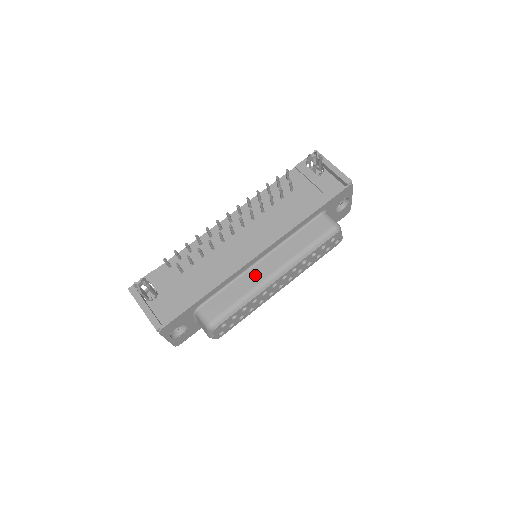
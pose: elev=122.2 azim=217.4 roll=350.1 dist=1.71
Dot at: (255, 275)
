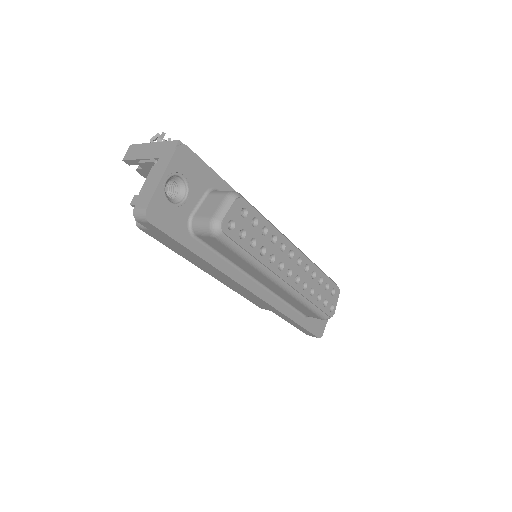
Dot at: occluded
